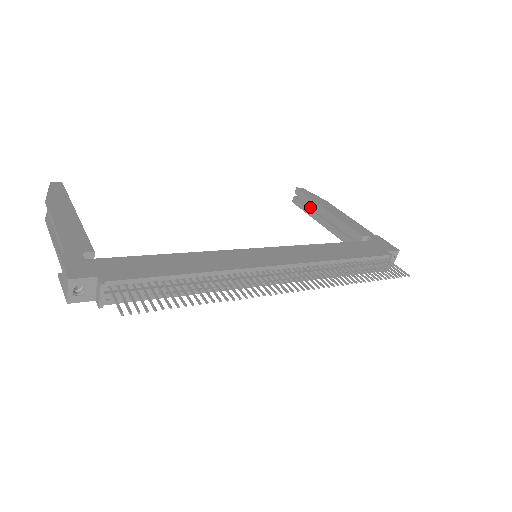
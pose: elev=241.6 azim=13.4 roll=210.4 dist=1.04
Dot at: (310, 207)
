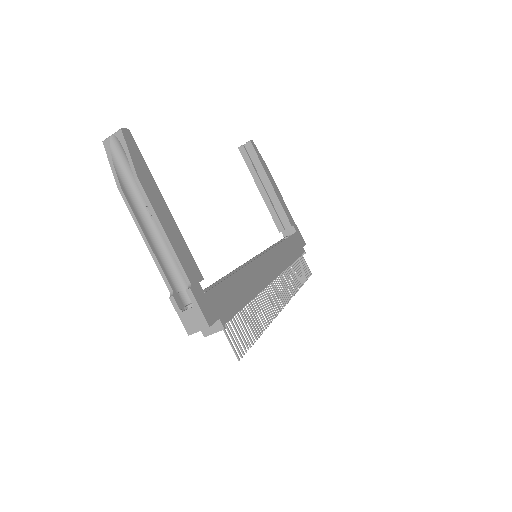
Dot at: (254, 166)
